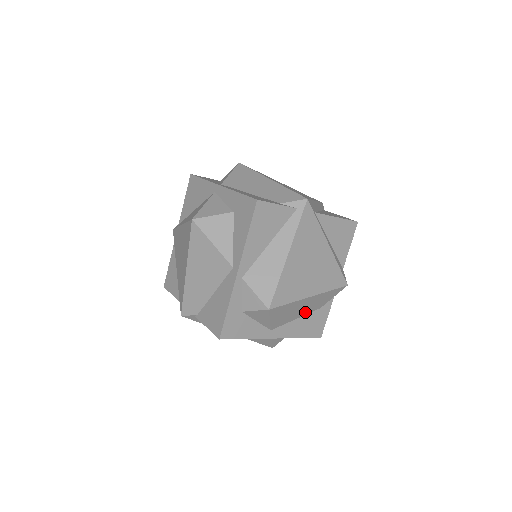
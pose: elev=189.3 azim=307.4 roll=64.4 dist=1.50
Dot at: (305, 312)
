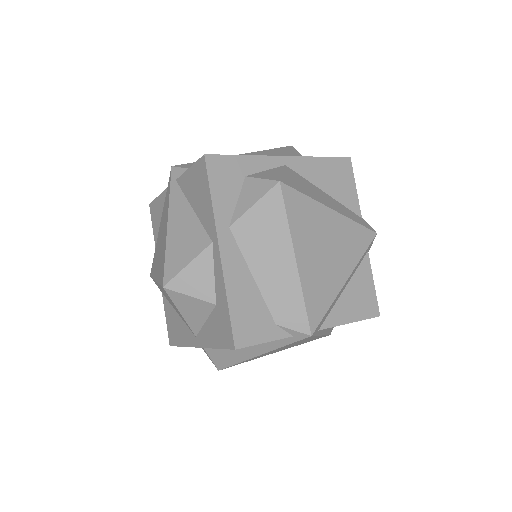
Dot at: occluded
